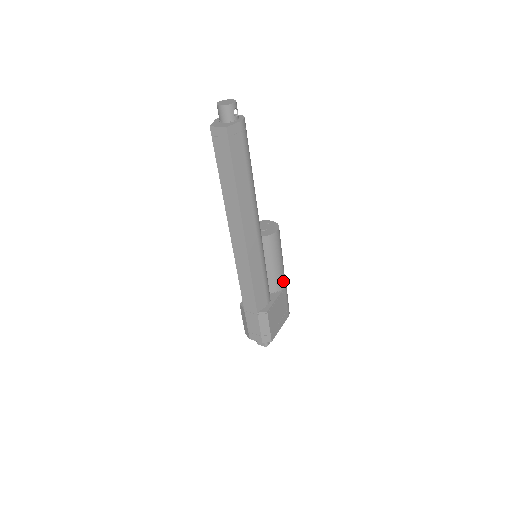
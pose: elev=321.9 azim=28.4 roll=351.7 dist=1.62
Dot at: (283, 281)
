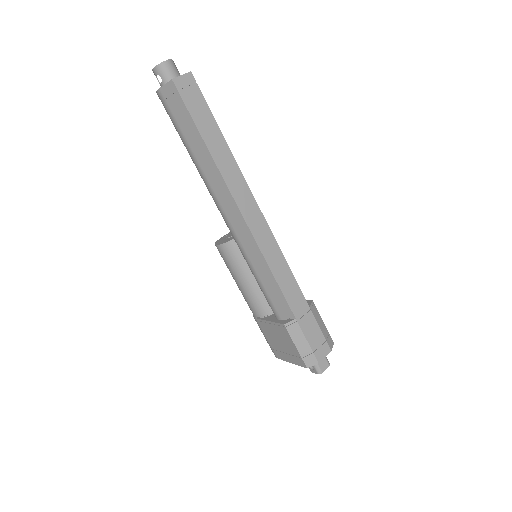
Dot at: occluded
